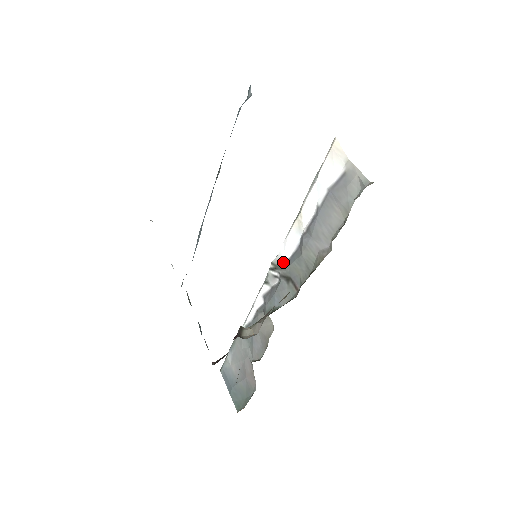
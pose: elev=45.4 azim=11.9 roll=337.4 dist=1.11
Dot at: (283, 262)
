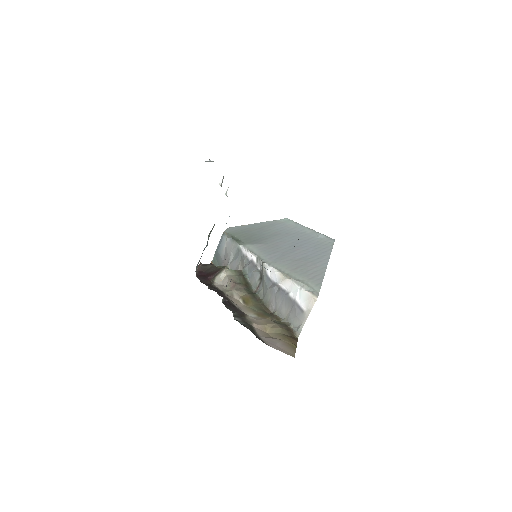
Dot at: (265, 272)
